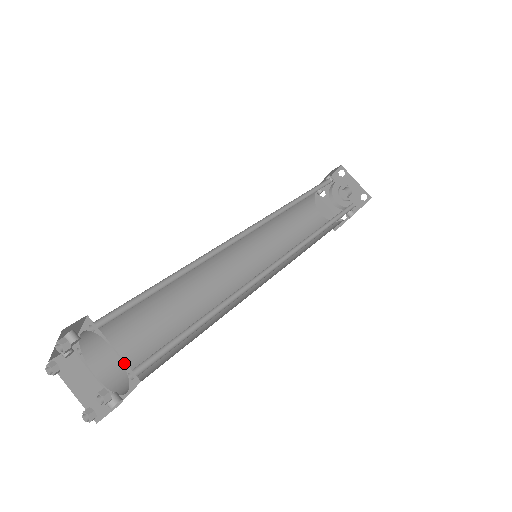
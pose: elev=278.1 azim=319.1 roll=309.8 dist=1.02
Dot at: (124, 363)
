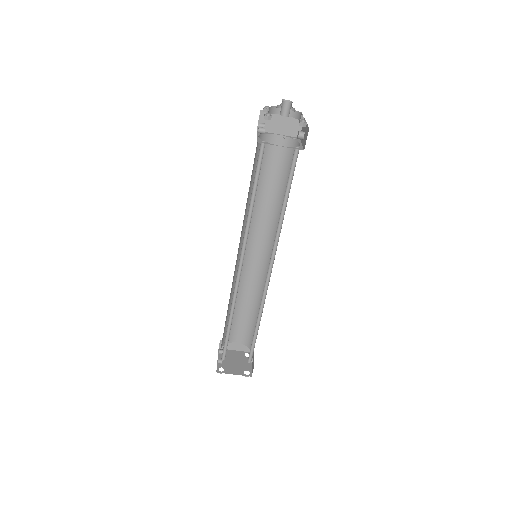
Dot at: occluded
